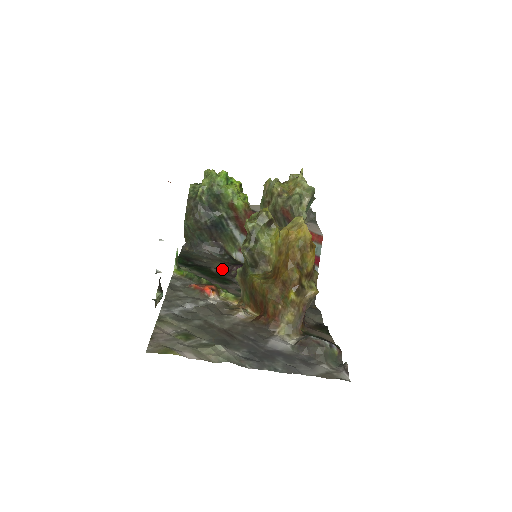
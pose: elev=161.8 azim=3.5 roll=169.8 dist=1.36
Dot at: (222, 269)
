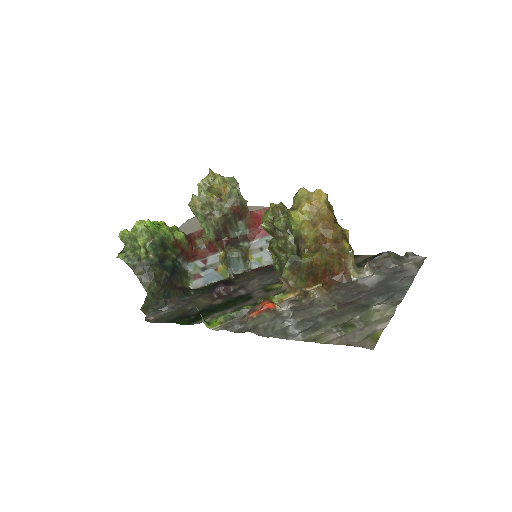
Dot at: (213, 299)
